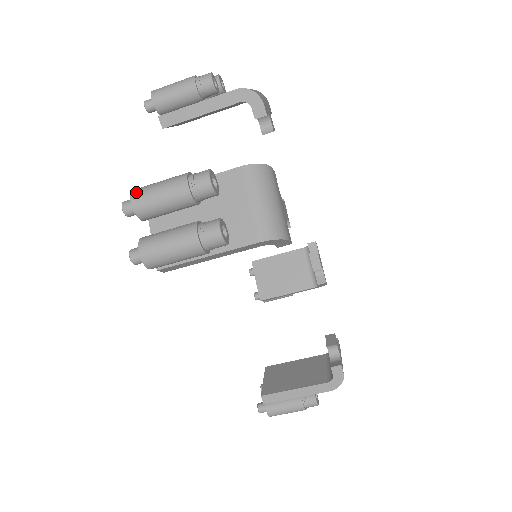
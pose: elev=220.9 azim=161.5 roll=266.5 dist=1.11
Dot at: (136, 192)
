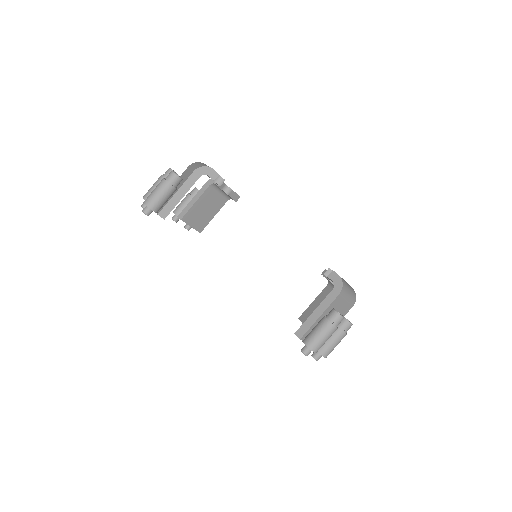
Dot at: occluded
